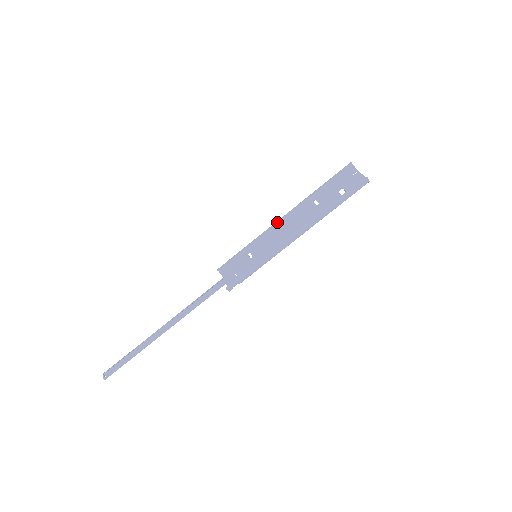
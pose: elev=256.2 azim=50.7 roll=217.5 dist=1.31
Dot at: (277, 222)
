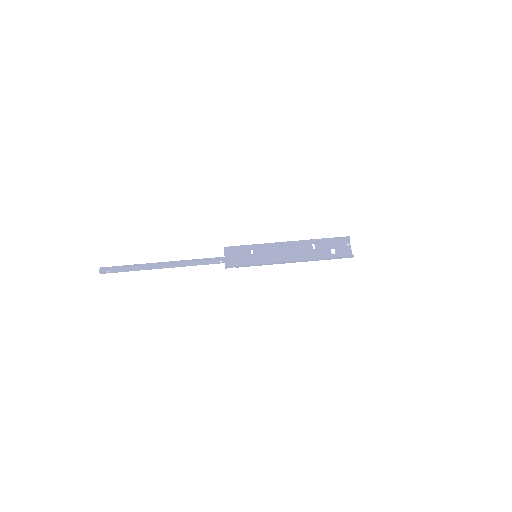
Dot at: (282, 243)
